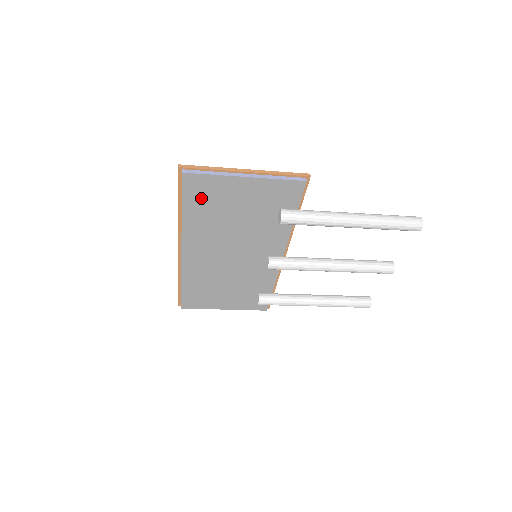
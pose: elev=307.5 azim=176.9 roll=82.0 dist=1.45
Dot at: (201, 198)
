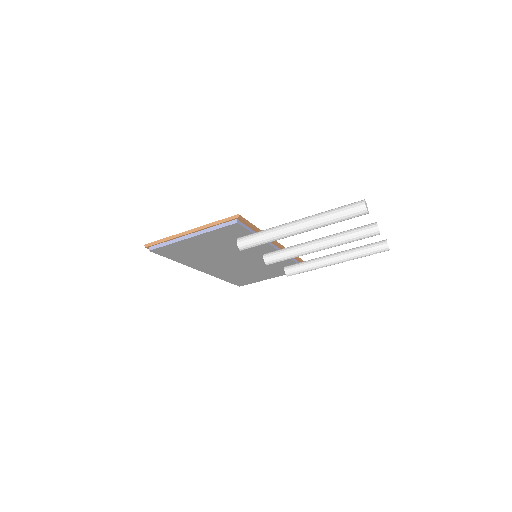
Dot at: (177, 253)
